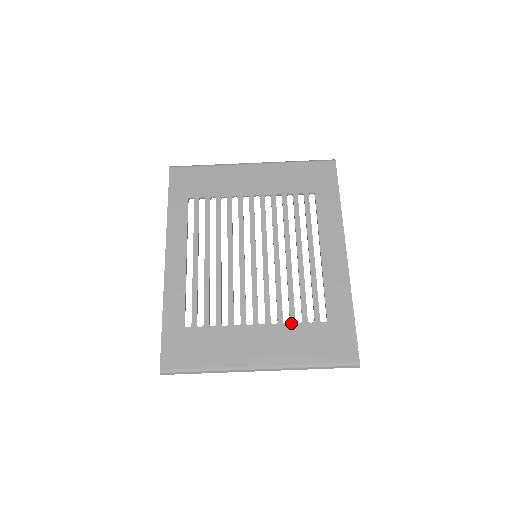
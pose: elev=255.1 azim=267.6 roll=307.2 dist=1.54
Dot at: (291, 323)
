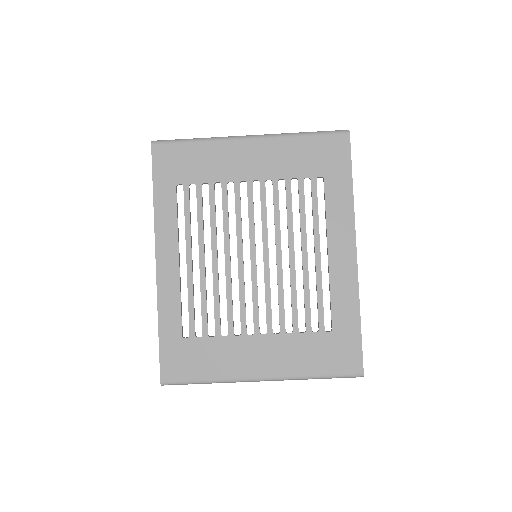
Dot at: (294, 333)
